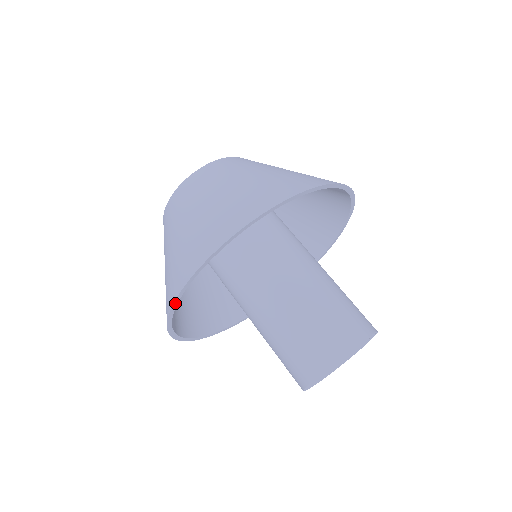
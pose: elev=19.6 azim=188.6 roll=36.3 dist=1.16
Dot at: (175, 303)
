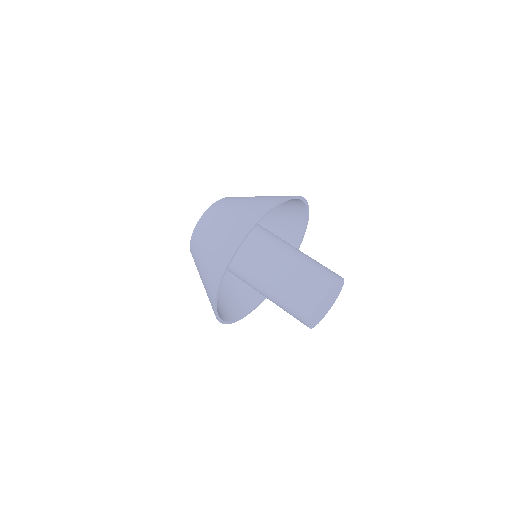
Dot at: (249, 232)
